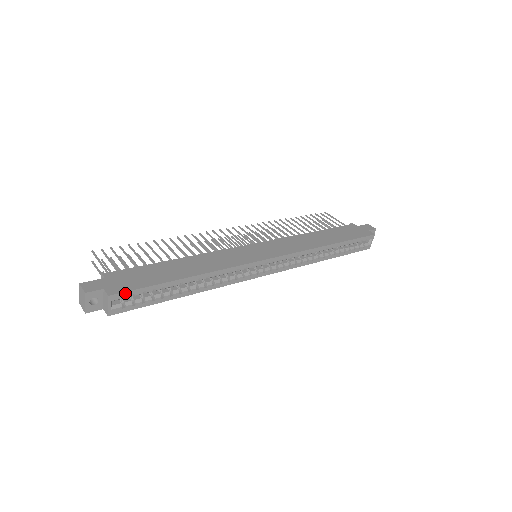
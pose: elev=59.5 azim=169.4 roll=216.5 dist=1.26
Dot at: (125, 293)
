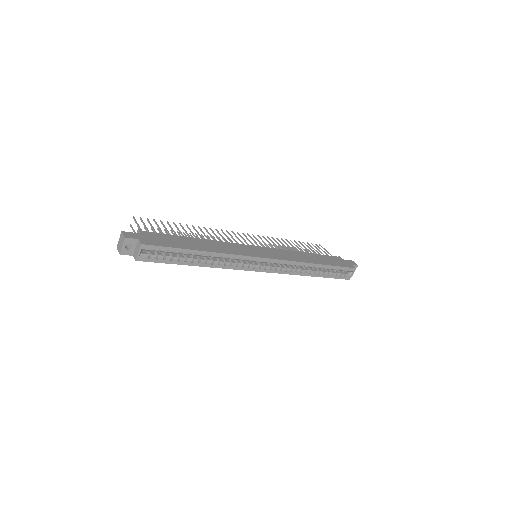
Dot at: (153, 246)
